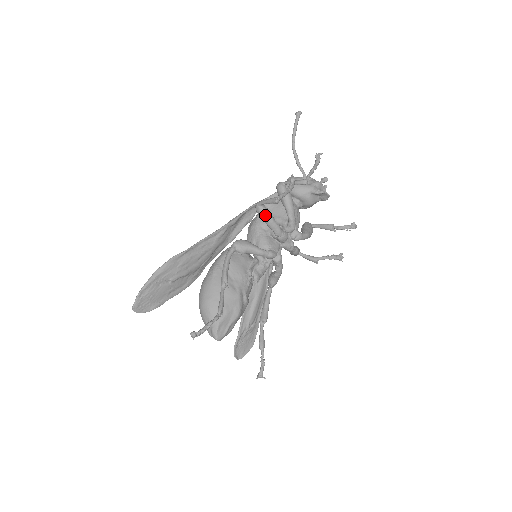
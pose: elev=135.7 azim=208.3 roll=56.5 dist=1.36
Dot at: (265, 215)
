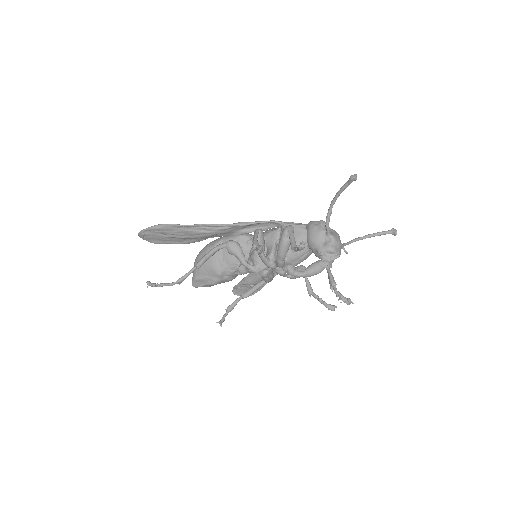
Dot at: occluded
